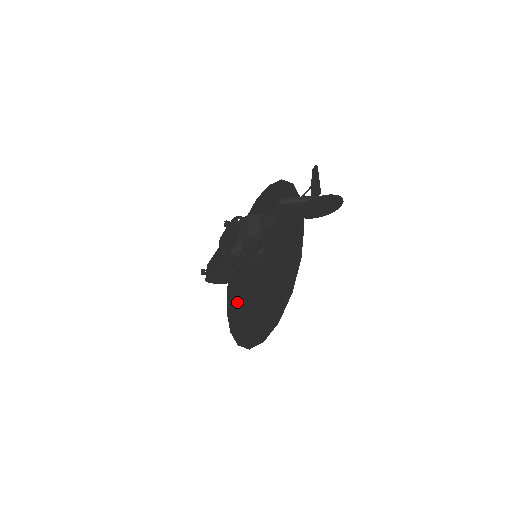
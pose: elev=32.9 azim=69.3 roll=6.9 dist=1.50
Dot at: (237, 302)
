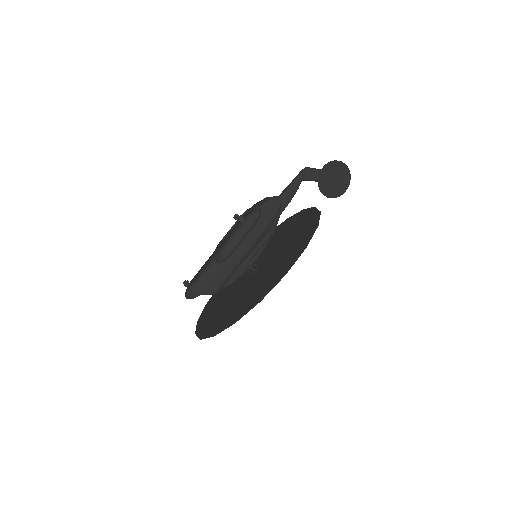
Dot at: (221, 314)
